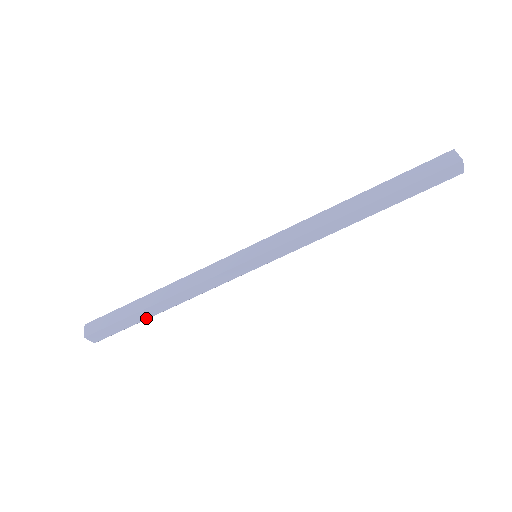
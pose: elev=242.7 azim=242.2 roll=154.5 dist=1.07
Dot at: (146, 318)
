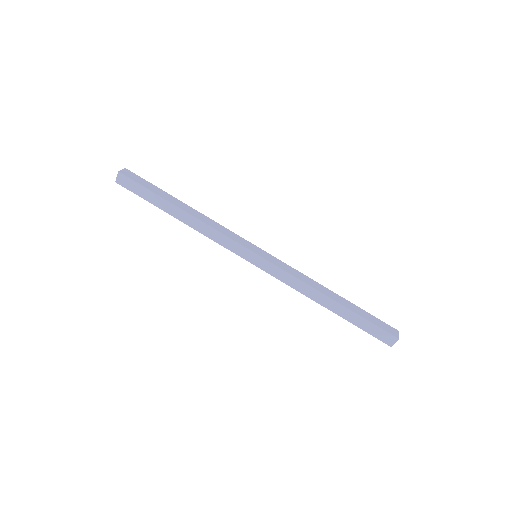
Dot at: (161, 208)
